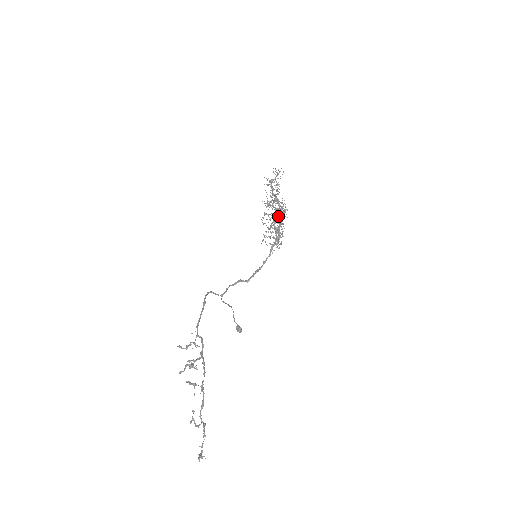
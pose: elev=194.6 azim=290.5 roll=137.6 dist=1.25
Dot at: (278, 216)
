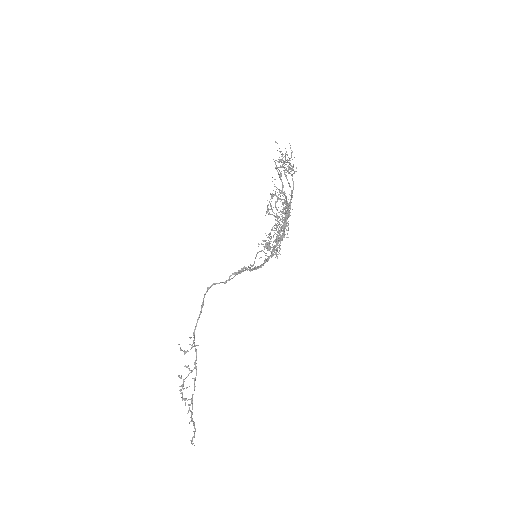
Dot at: occluded
